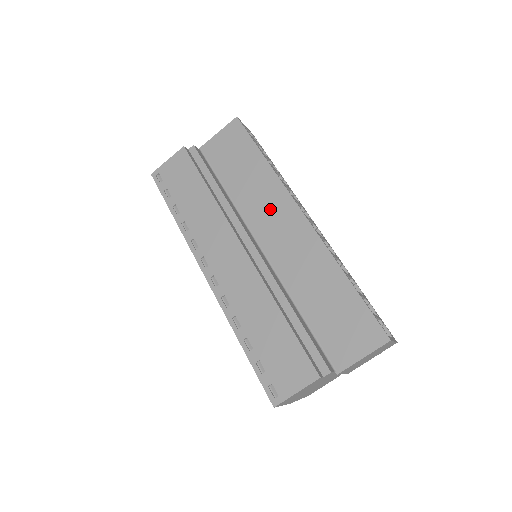
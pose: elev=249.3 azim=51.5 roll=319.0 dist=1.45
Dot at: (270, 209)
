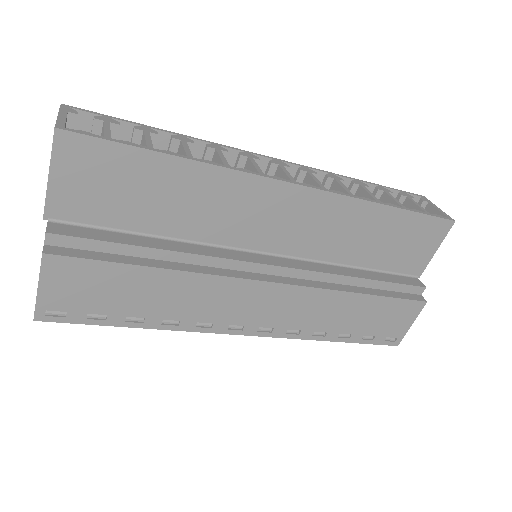
Dot at: (246, 211)
